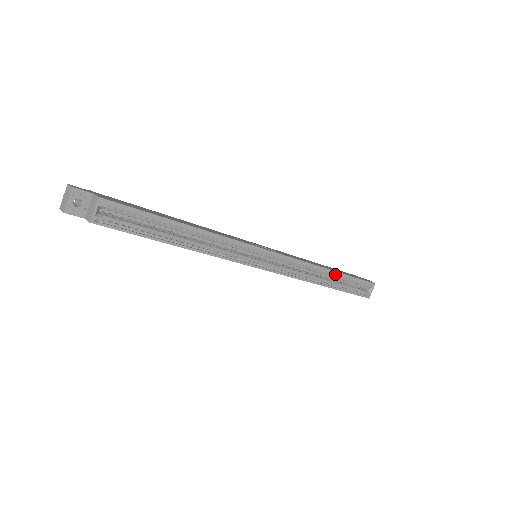
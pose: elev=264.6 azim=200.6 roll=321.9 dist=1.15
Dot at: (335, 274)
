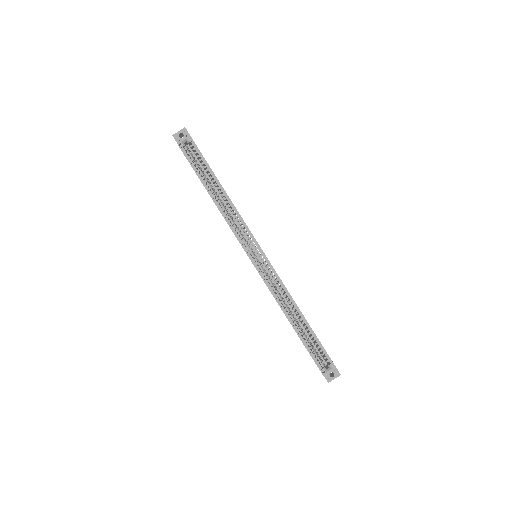
Dot at: (303, 320)
